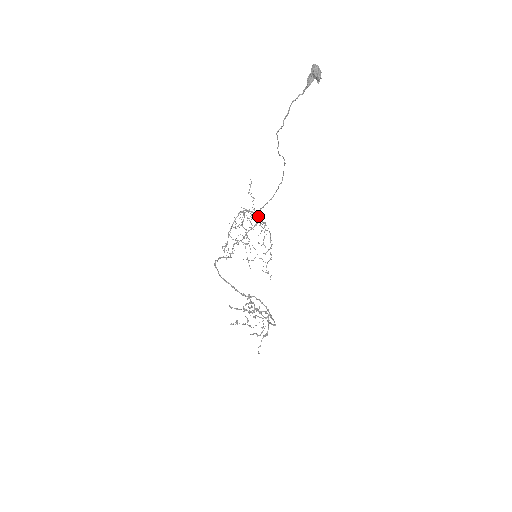
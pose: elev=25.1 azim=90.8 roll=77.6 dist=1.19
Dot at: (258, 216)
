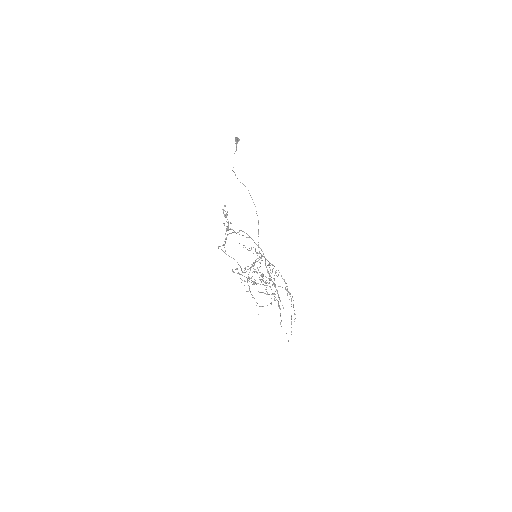
Dot at: (261, 254)
